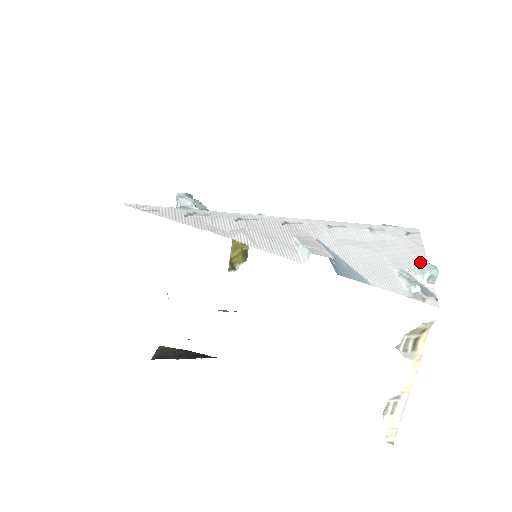
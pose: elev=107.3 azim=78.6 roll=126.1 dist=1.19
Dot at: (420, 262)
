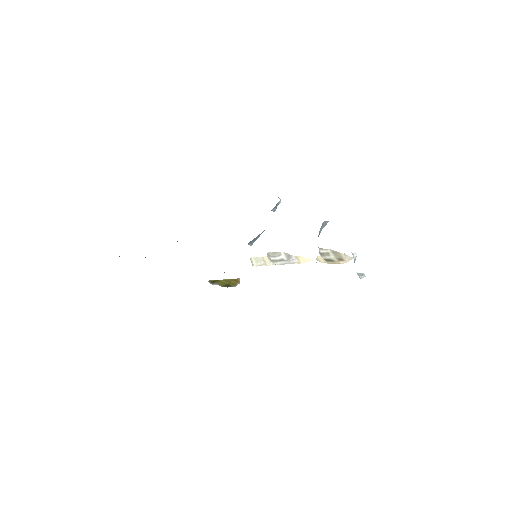
Dot at: occluded
